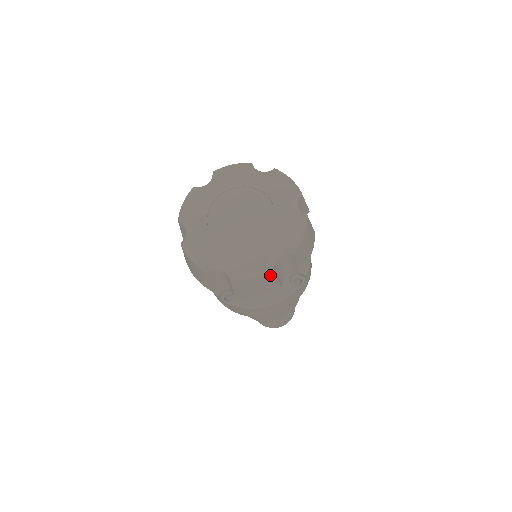
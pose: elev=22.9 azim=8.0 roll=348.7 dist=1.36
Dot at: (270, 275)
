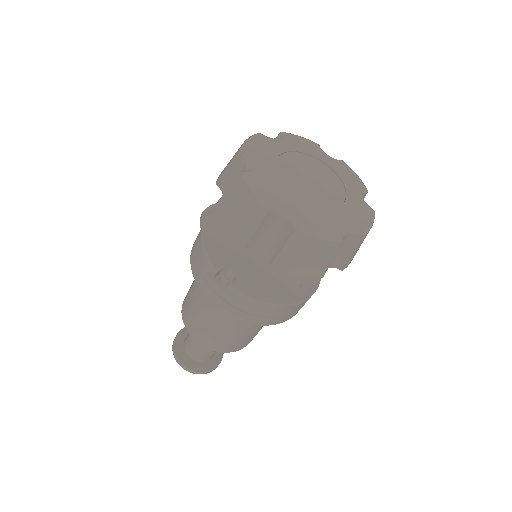
Dot at: (336, 246)
